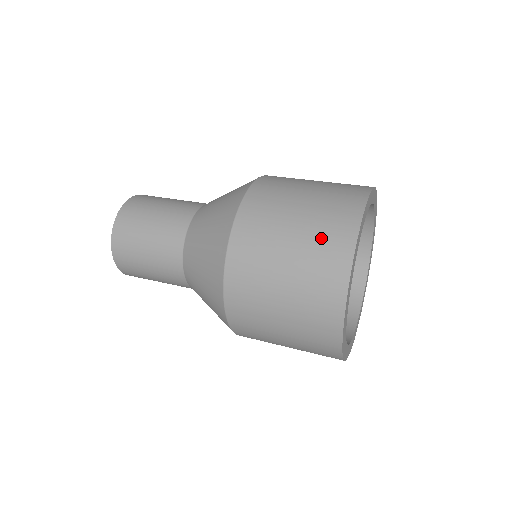
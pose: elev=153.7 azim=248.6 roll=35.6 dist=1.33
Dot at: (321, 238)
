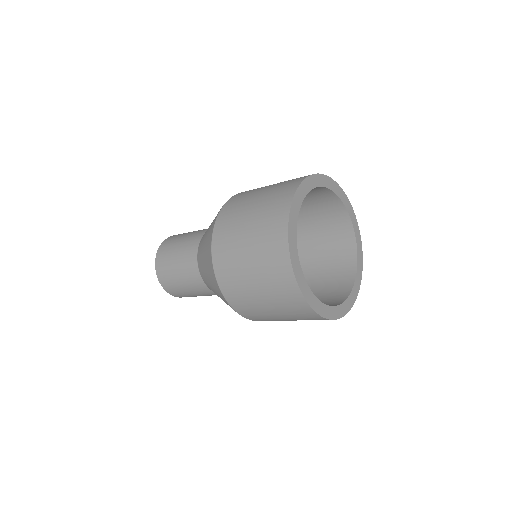
Dot at: (275, 195)
